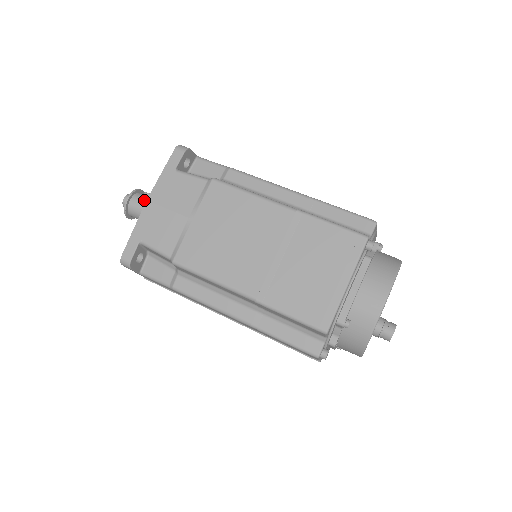
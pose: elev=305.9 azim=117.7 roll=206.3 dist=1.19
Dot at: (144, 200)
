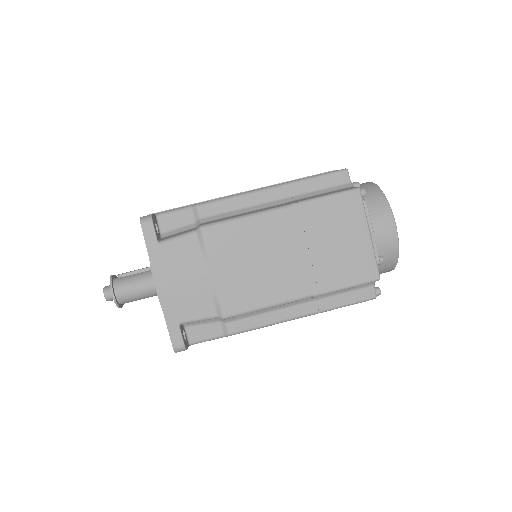
Dot at: (127, 283)
